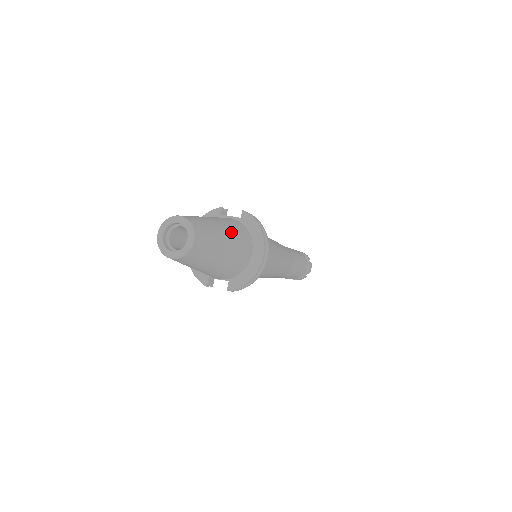
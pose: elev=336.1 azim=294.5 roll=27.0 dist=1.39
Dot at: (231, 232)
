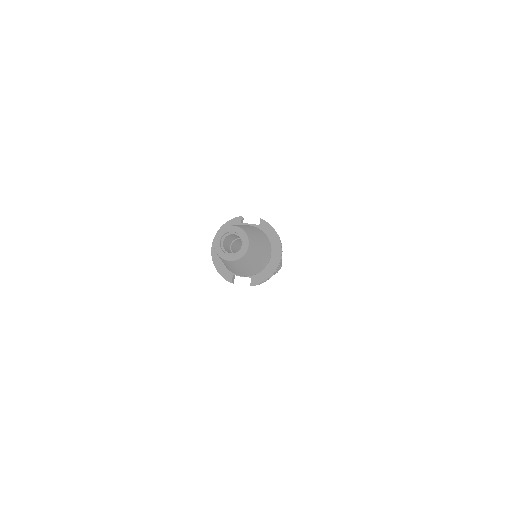
Dot at: (261, 237)
